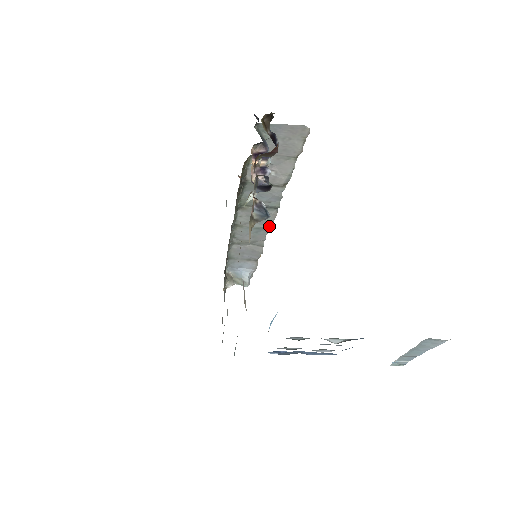
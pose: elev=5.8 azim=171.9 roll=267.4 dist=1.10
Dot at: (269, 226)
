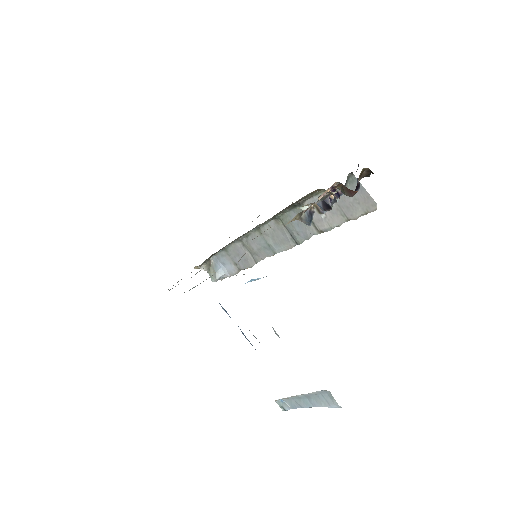
Dot at: (278, 252)
